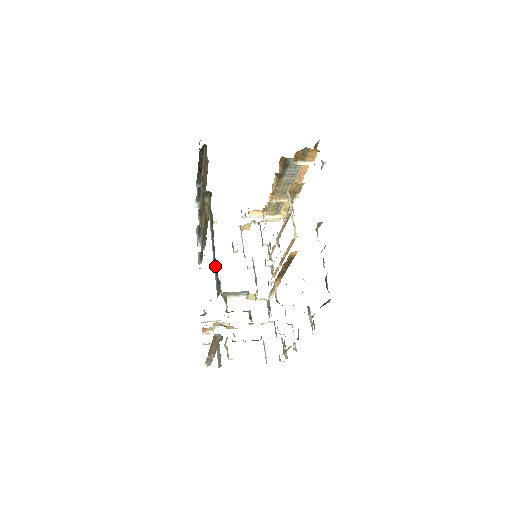
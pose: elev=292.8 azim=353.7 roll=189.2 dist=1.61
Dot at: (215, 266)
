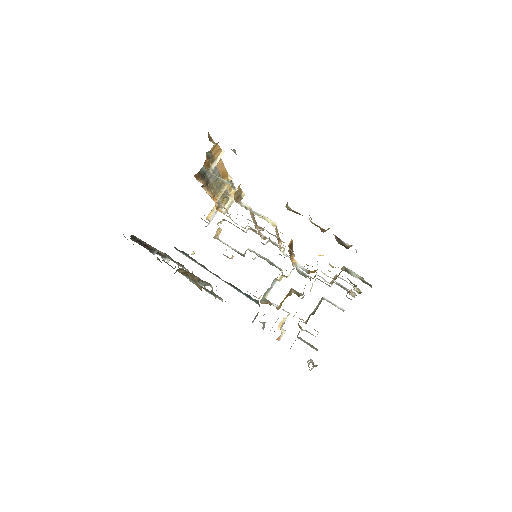
Dot at: occluded
